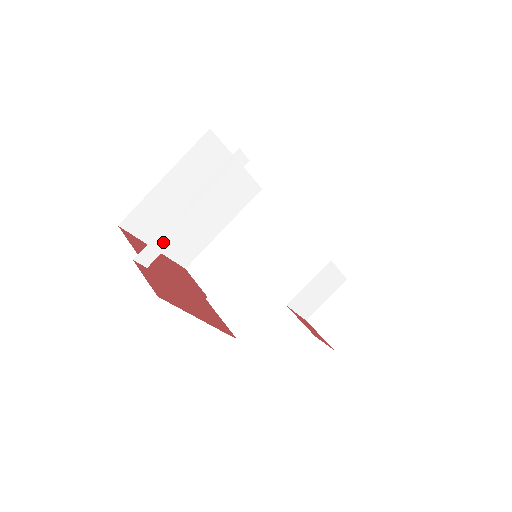
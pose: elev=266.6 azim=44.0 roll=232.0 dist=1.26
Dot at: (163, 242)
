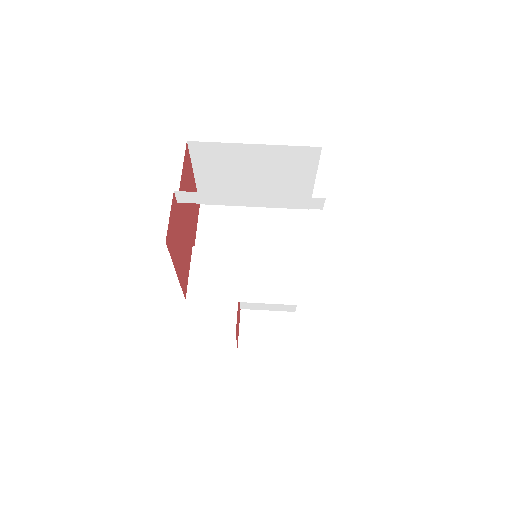
Dot at: (207, 199)
